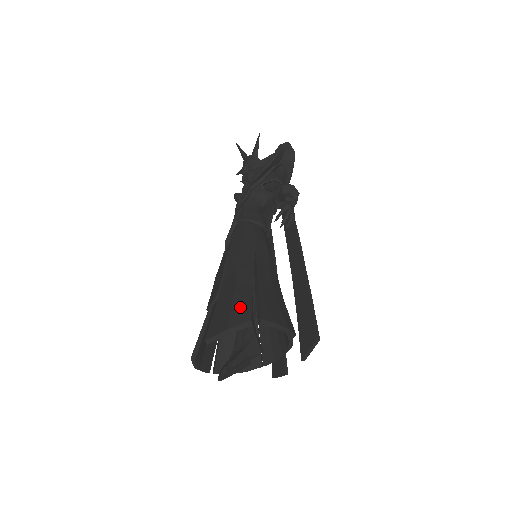
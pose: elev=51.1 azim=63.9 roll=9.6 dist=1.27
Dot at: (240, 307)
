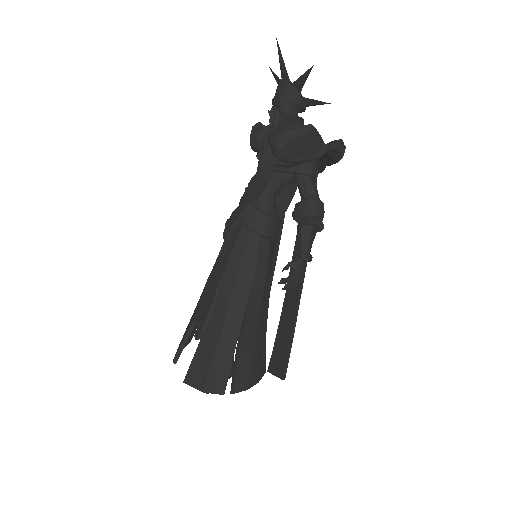
Dot at: (218, 373)
